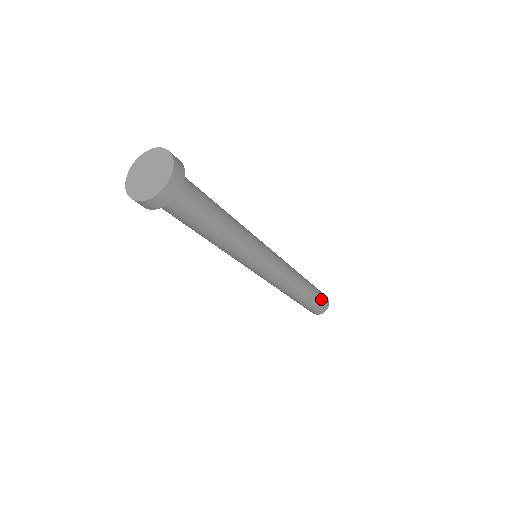
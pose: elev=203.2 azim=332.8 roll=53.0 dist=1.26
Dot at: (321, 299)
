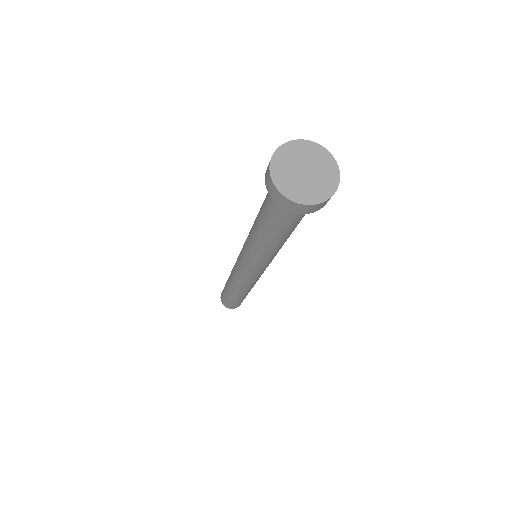
Dot at: occluded
